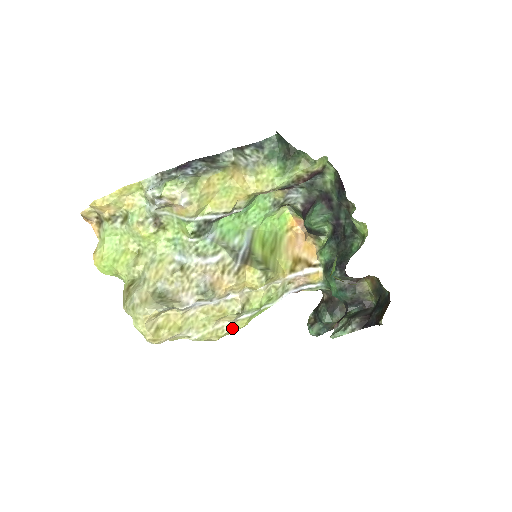
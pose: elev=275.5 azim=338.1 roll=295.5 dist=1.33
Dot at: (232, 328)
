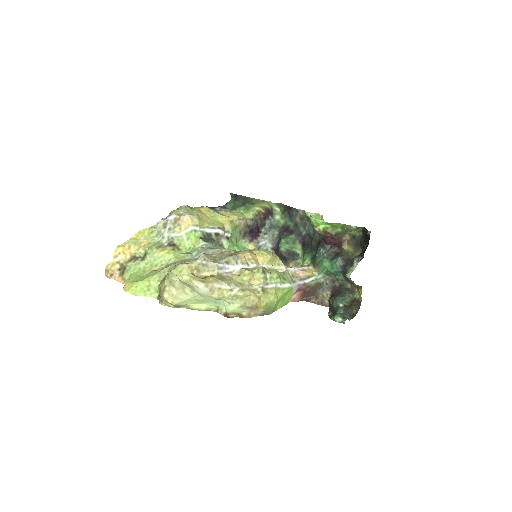
Dot at: (265, 293)
